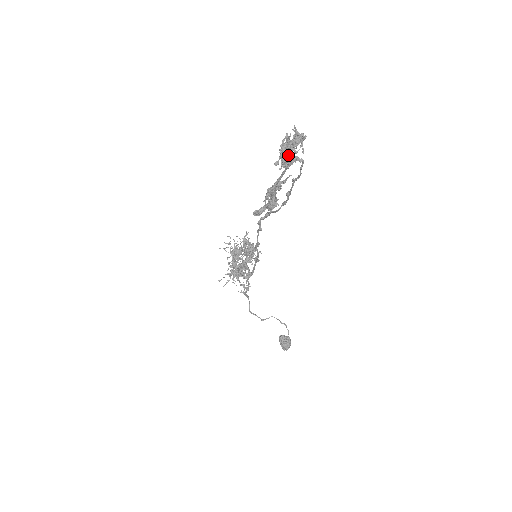
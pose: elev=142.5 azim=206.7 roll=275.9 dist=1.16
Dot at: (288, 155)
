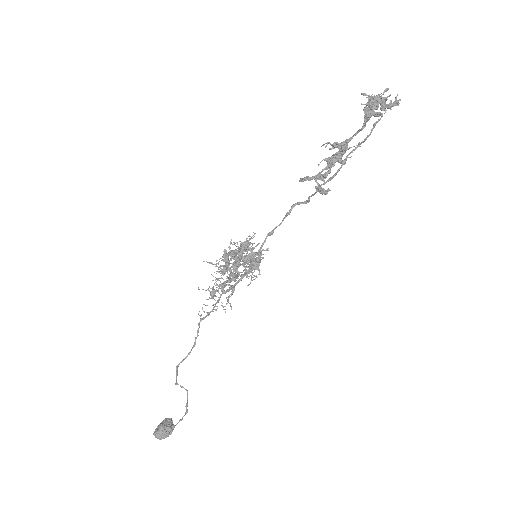
Dot at: (376, 103)
